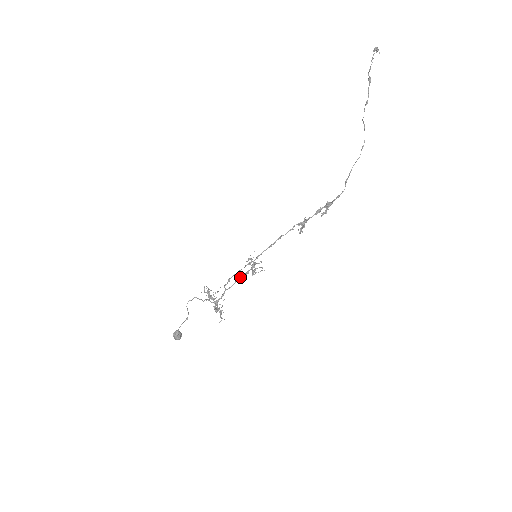
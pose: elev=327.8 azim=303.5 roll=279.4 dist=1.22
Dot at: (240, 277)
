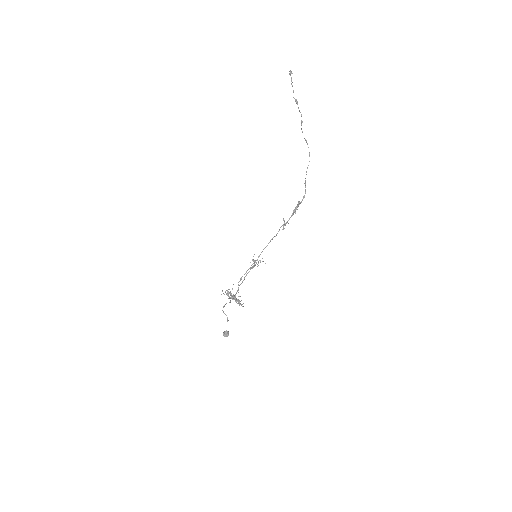
Dot at: (247, 273)
